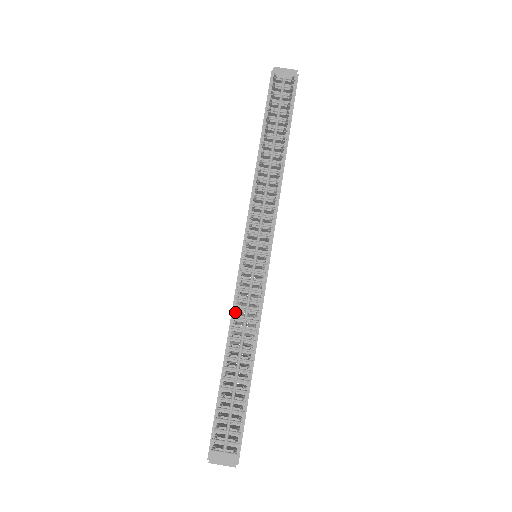
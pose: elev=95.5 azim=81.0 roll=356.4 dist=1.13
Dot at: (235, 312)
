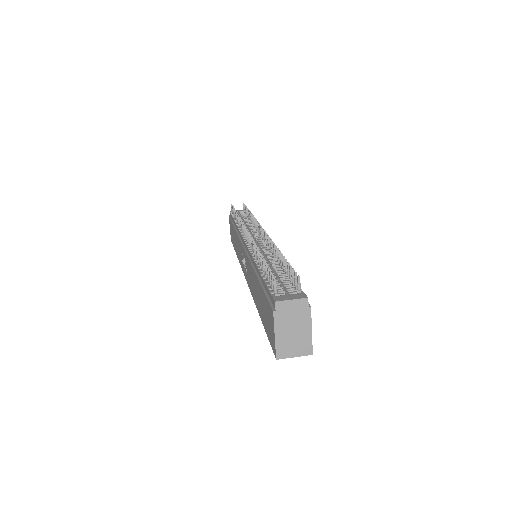
Dot at: (252, 241)
